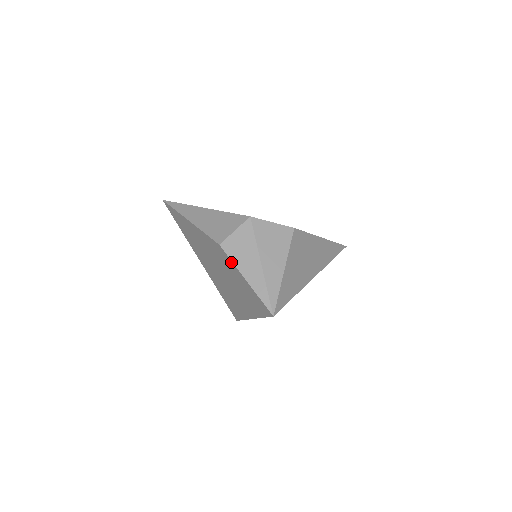
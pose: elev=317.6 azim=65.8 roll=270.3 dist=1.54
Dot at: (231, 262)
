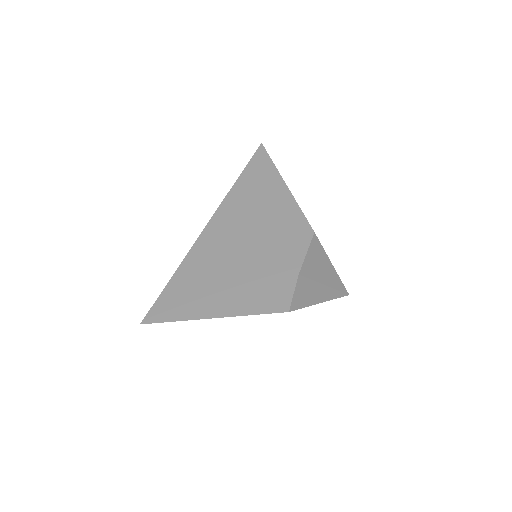
Dot at: (302, 307)
